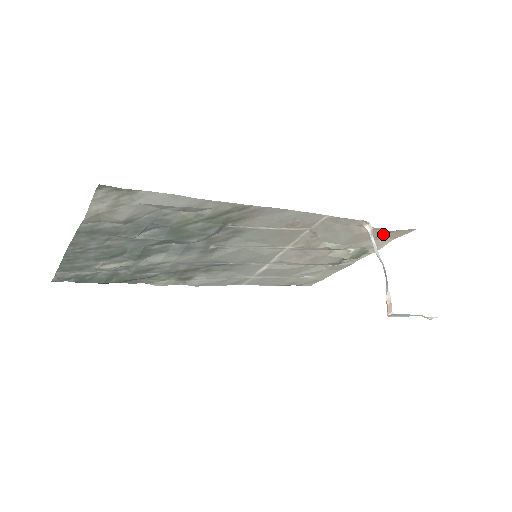
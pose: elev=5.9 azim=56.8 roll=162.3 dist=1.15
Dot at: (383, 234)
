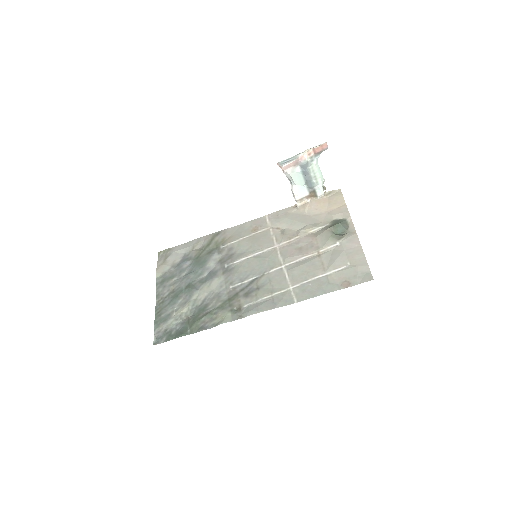
Dot at: (324, 204)
